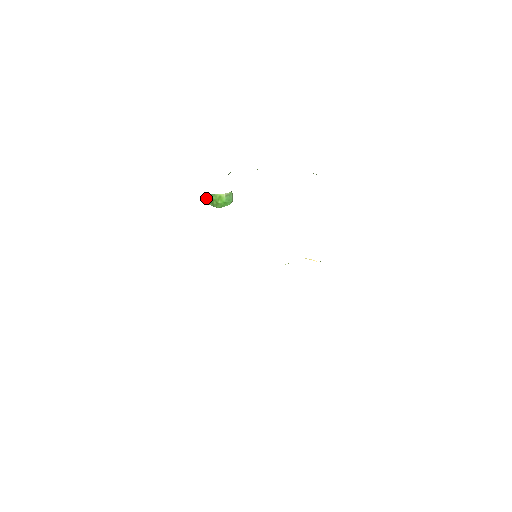
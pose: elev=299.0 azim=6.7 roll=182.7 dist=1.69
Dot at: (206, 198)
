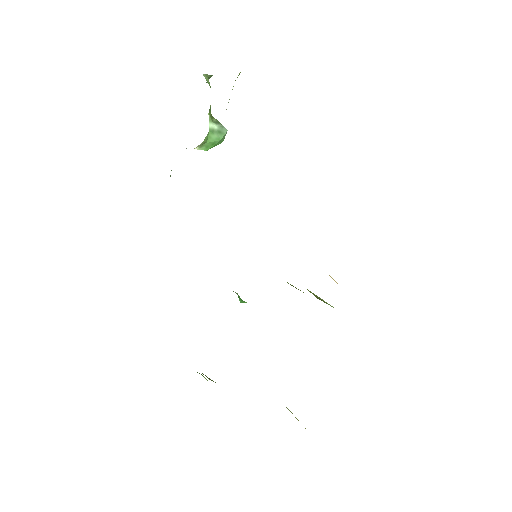
Dot at: occluded
